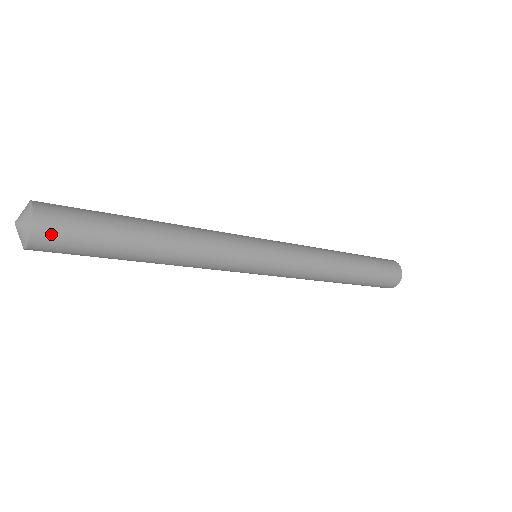
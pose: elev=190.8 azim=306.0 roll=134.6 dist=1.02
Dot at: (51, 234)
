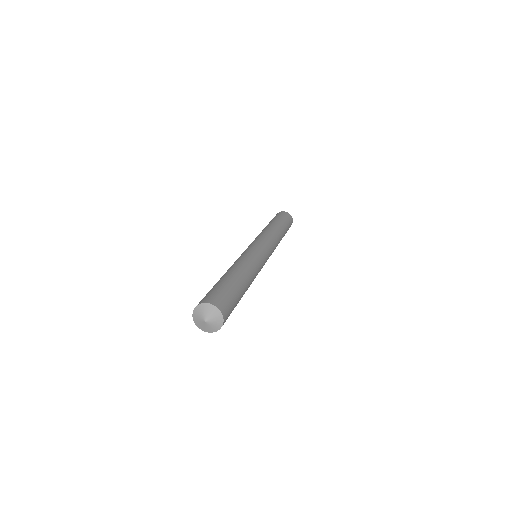
Dot at: (225, 307)
